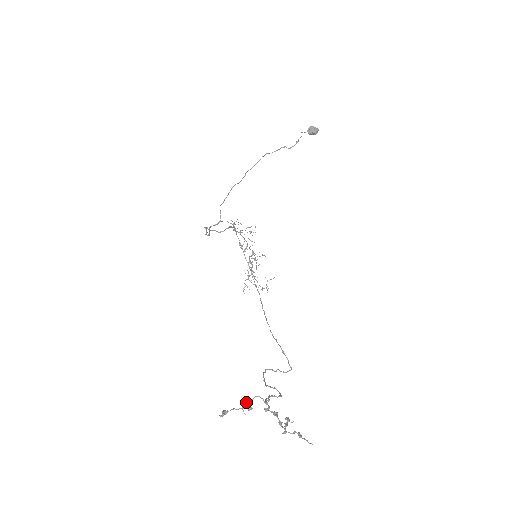
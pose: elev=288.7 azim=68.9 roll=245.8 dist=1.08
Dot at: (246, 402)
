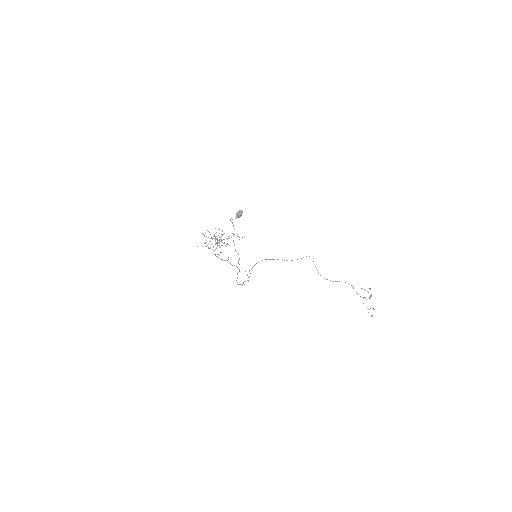
Dot at: occluded
